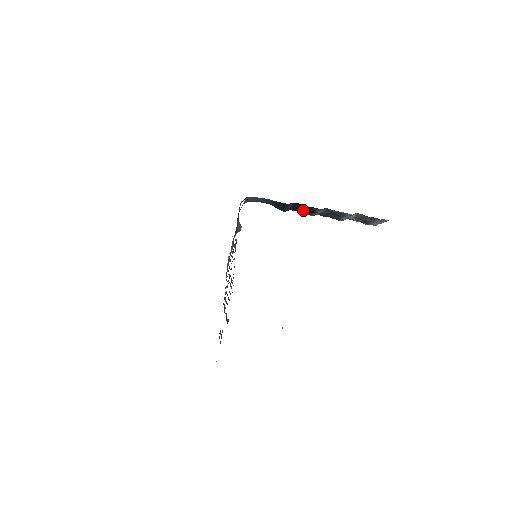
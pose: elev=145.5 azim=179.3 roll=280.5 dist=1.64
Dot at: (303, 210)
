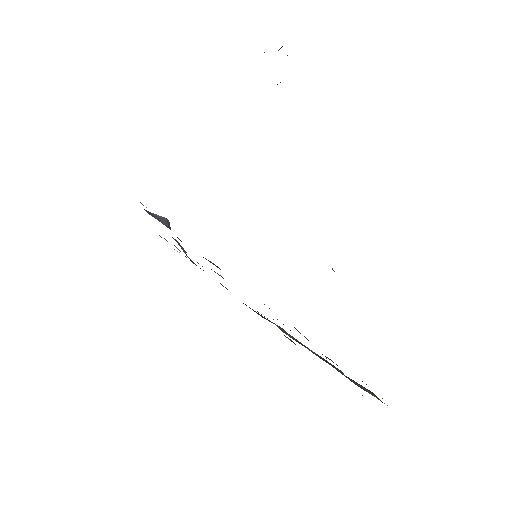
Dot at: occluded
